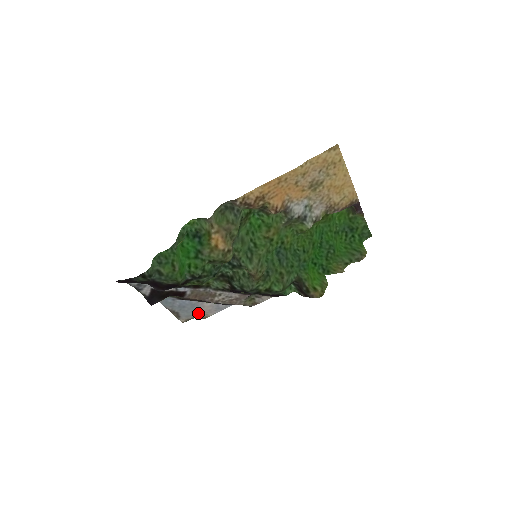
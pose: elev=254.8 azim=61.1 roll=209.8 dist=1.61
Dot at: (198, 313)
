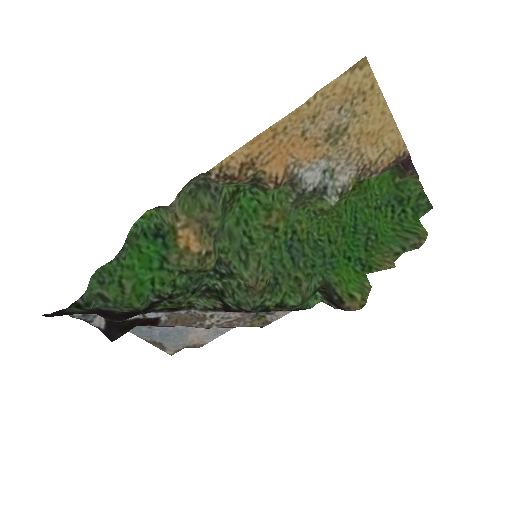
Dot at: (190, 341)
